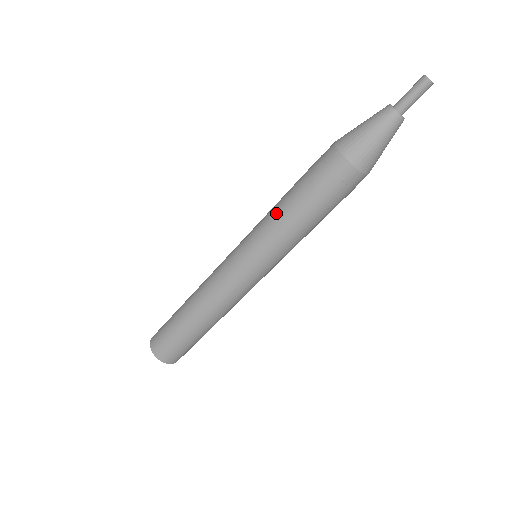
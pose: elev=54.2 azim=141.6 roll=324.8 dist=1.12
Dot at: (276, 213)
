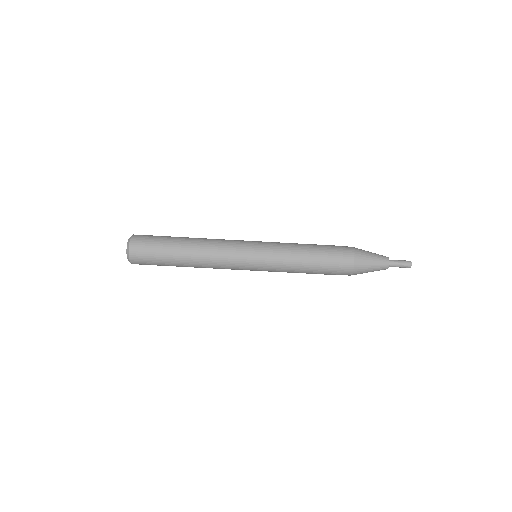
Dot at: (296, 244)
